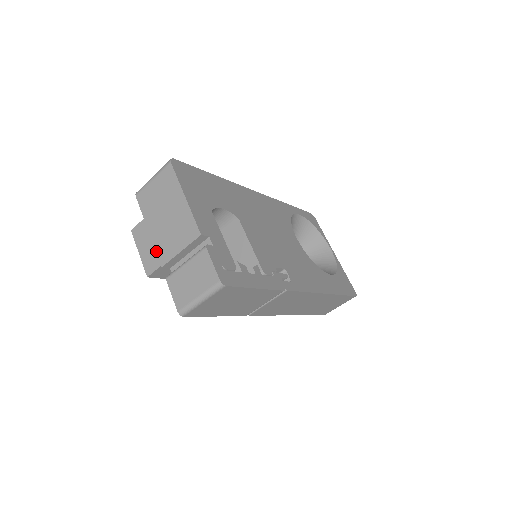
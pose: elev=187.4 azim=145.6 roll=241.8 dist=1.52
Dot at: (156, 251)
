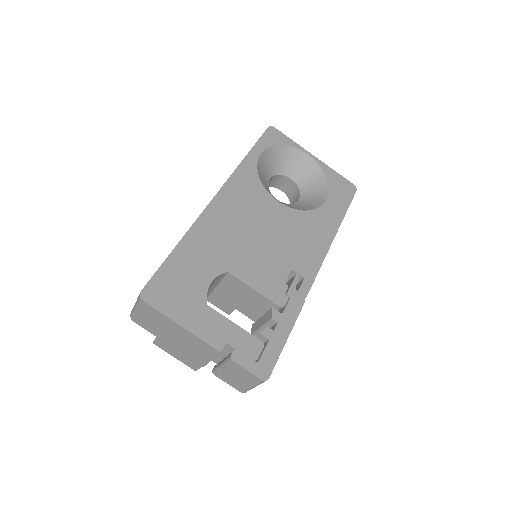
Dot at: (189, 358)
